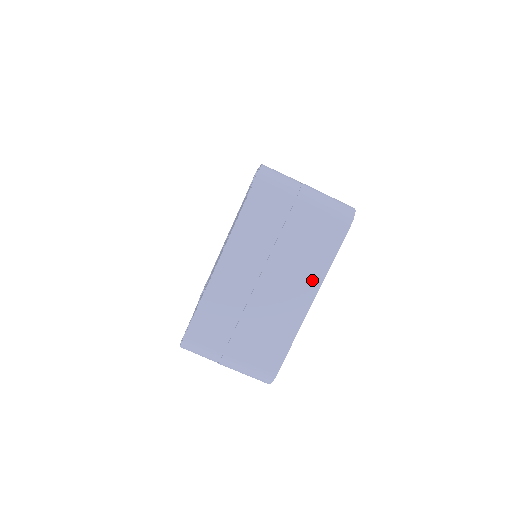
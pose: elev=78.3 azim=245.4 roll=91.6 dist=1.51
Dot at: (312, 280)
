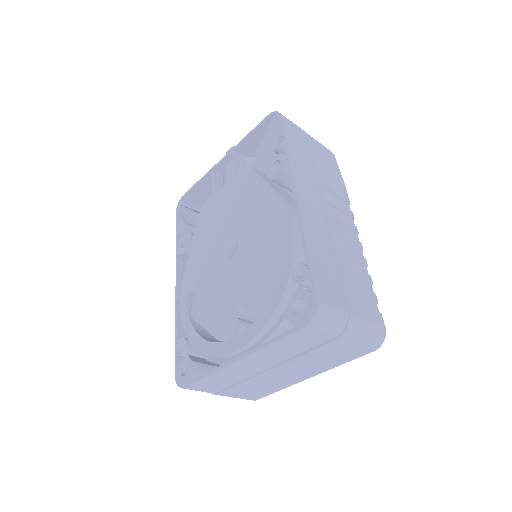
Dot at: (318, 370)
